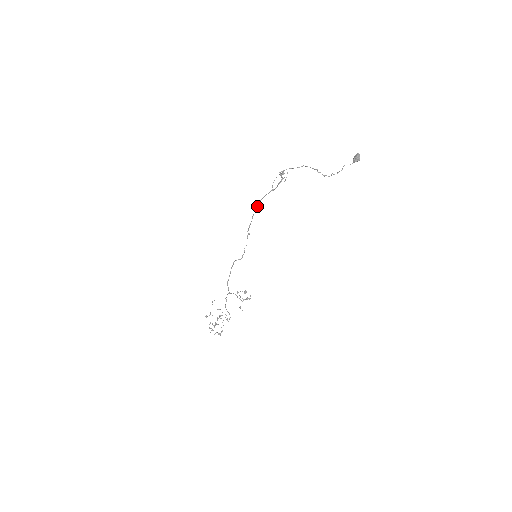
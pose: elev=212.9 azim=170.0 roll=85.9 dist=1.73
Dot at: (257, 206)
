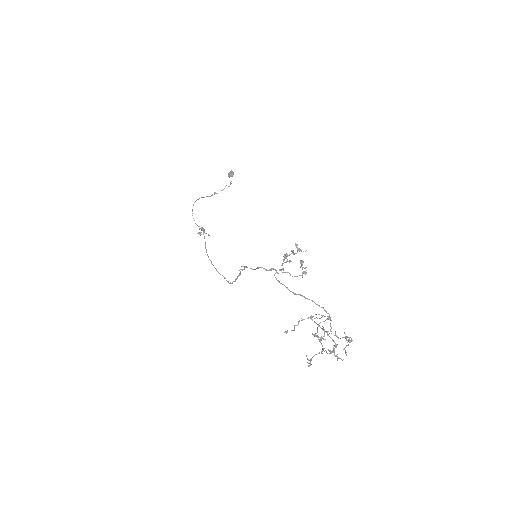
Dot at: (211, 263)
